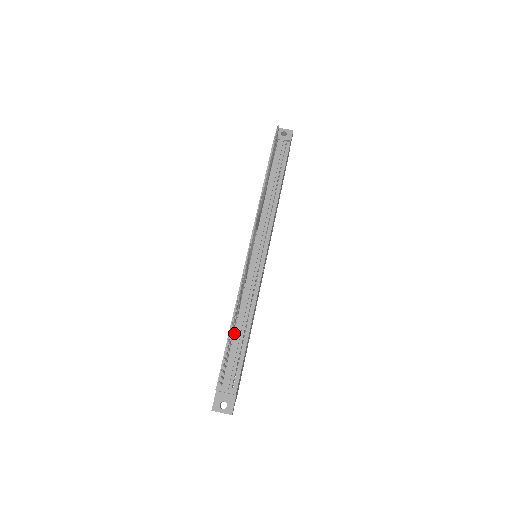
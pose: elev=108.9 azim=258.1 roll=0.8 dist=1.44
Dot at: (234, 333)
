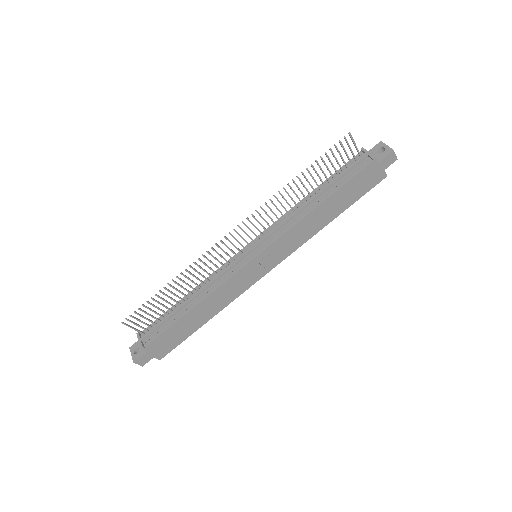
Dot at: (181, 304)
